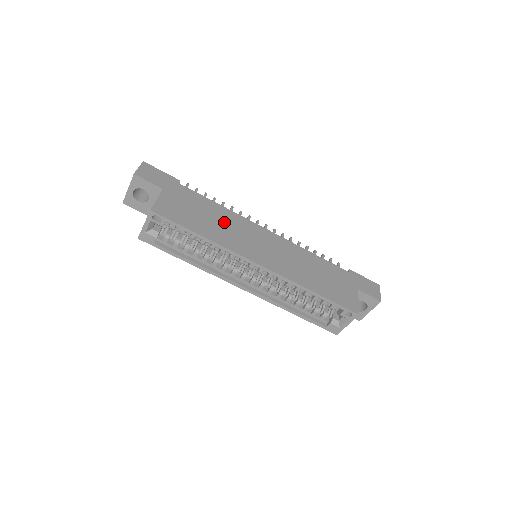
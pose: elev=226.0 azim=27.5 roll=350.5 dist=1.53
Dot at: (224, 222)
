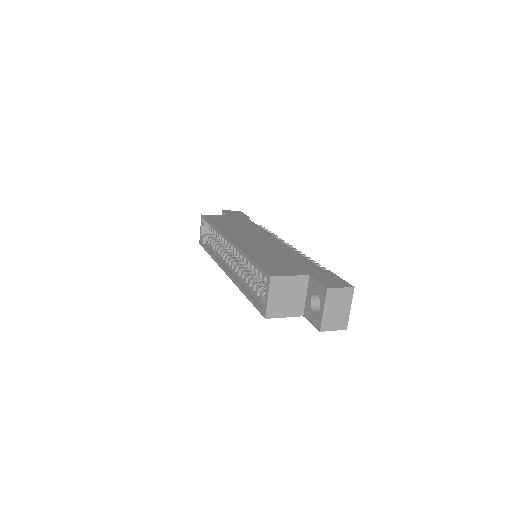
Dot at: (244, 228)
